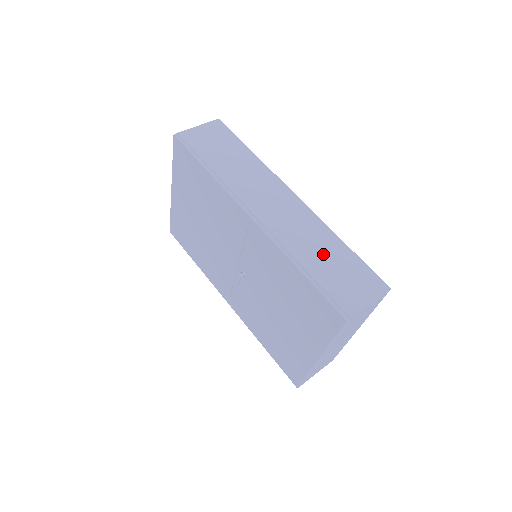
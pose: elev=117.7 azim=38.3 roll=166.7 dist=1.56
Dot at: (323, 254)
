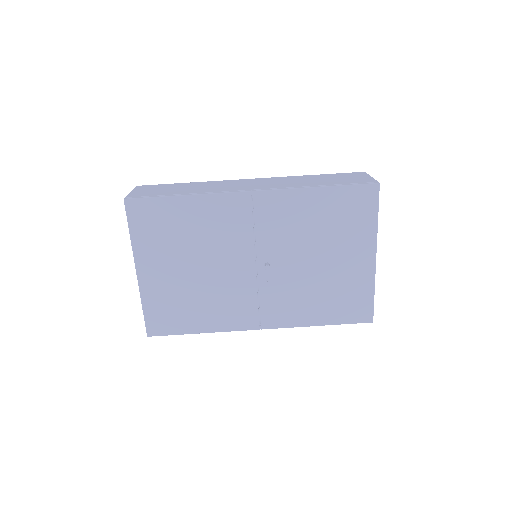
Dot at: (315, 180)
